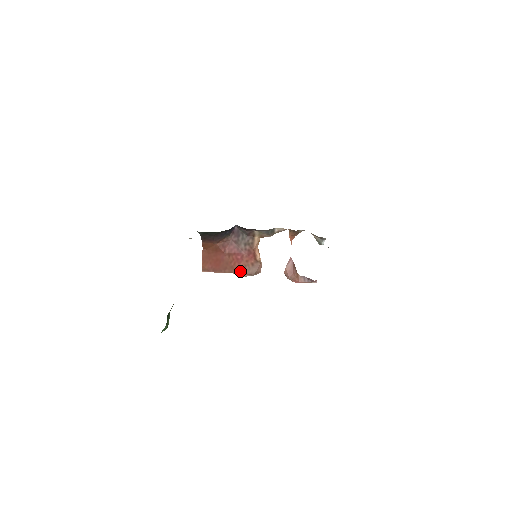
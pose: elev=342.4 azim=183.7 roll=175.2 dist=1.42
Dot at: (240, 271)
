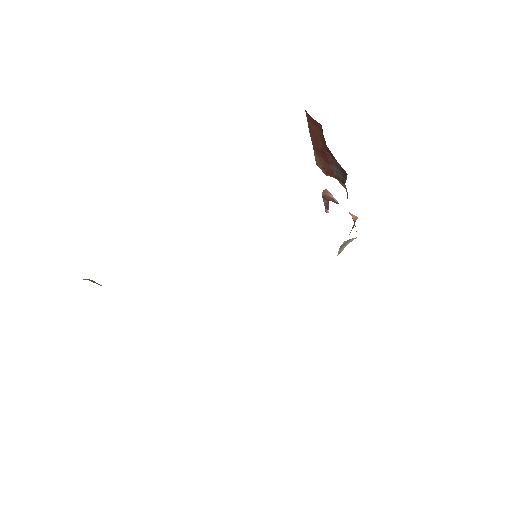
Dot at: (316, 152)
